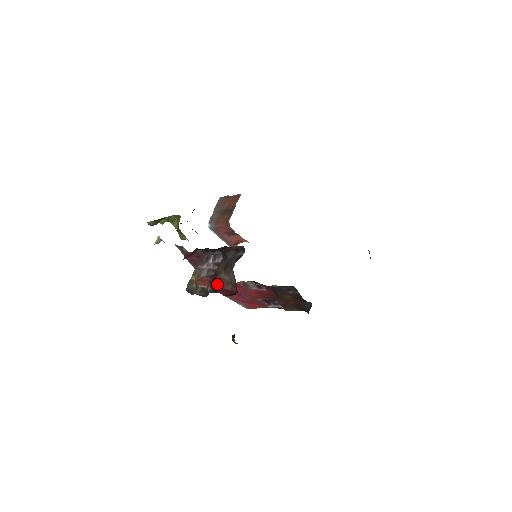
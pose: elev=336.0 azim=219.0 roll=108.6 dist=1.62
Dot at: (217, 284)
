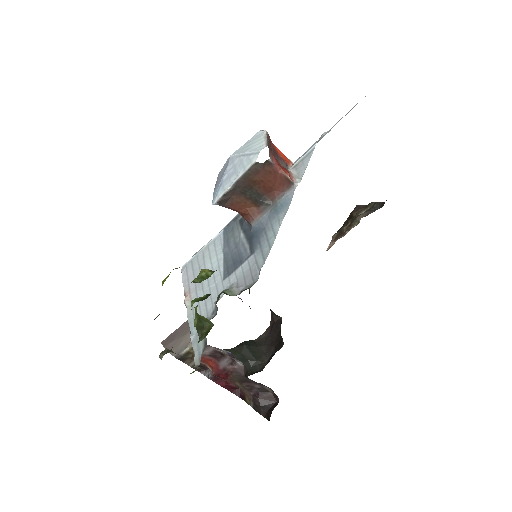
Dot at: (223, 380)
